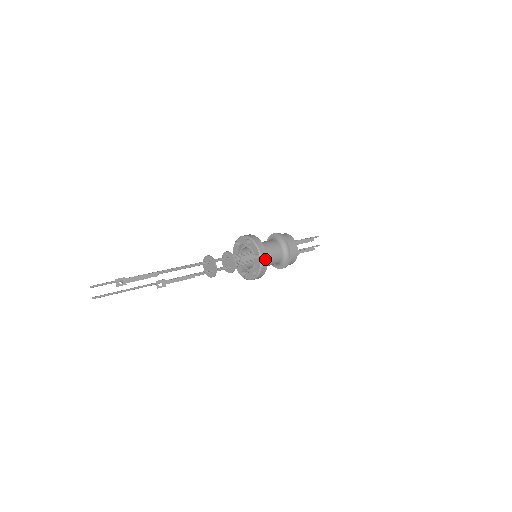
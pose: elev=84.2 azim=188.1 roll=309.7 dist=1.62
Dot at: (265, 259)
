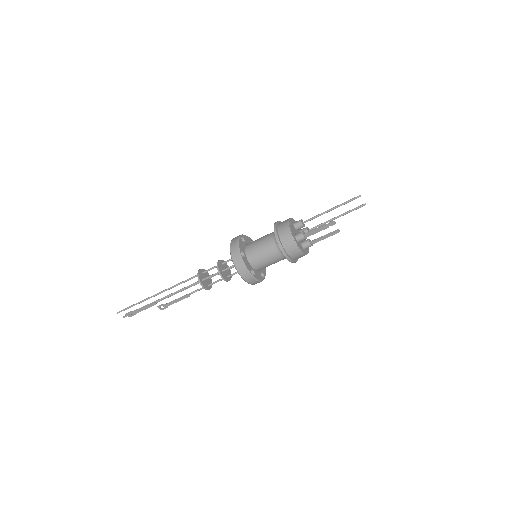
Dot at: (251, 280)
